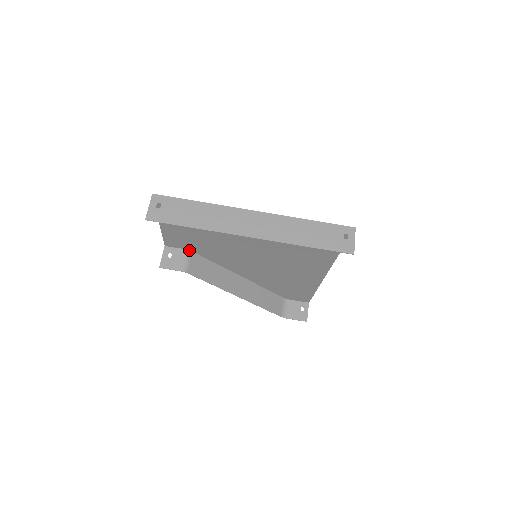
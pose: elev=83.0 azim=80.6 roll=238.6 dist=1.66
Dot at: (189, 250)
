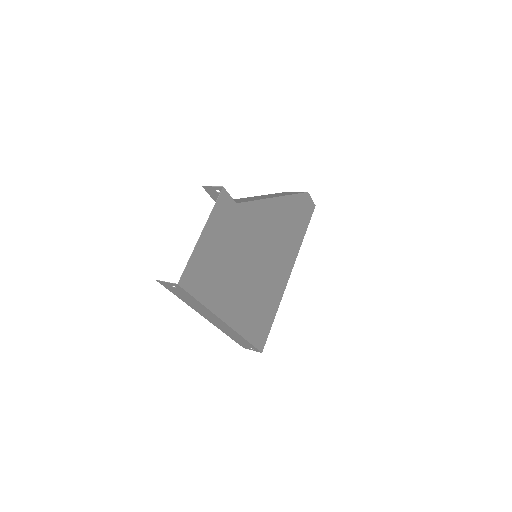
Dot at: (236, 203)
